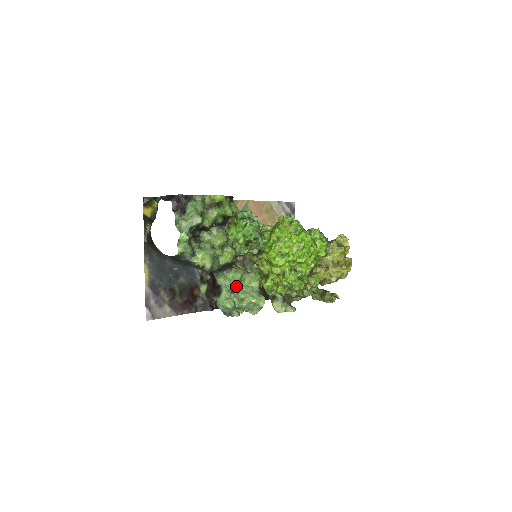
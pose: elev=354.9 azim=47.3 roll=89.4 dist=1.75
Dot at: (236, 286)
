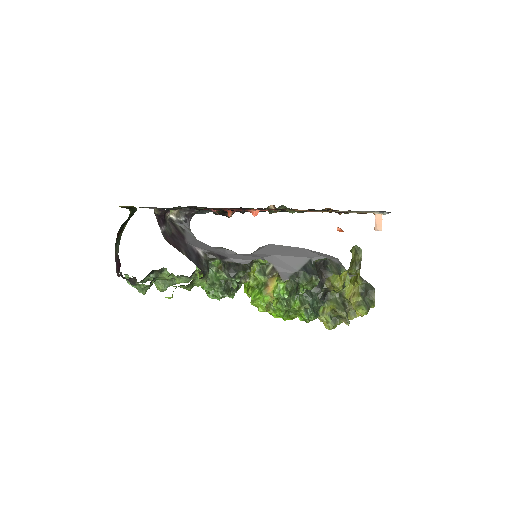
Dot at: occluded
